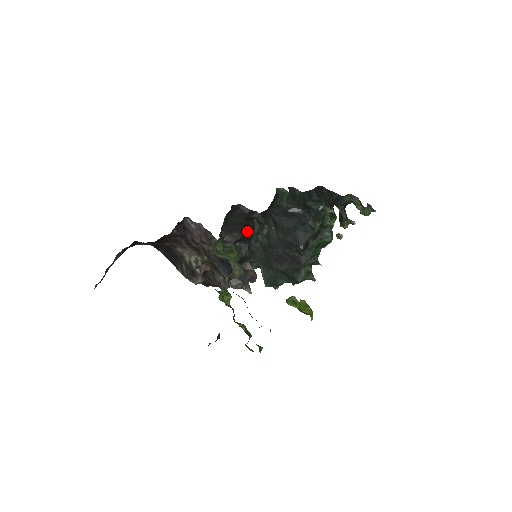
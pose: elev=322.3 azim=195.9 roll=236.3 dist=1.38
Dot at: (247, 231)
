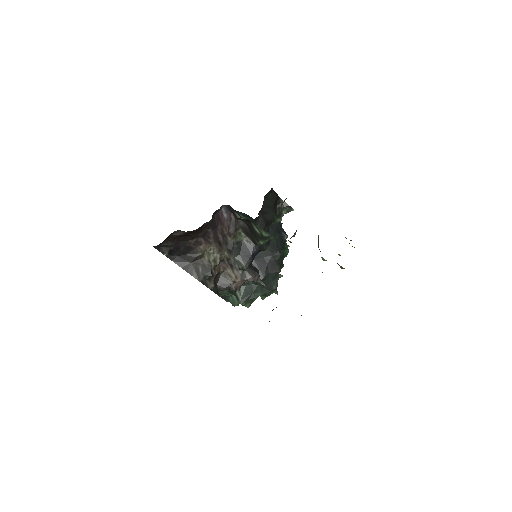
Dot at: (272, 215)
